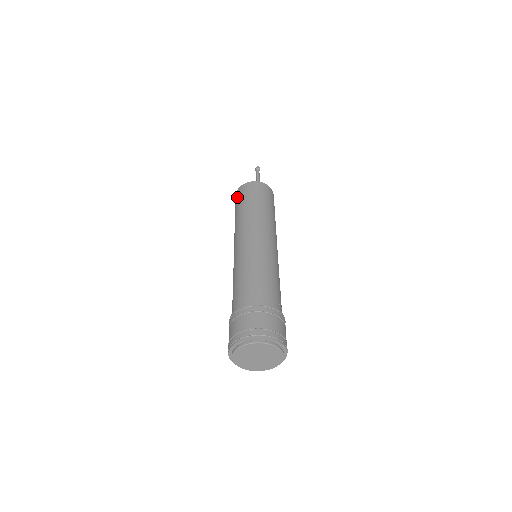
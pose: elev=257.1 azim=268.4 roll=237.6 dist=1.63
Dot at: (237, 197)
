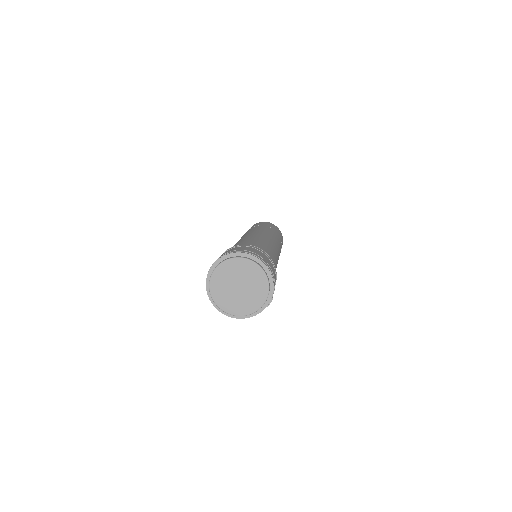
Dot at: occluded
